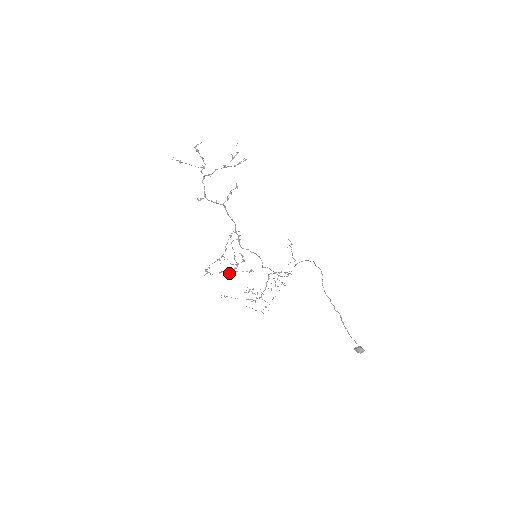
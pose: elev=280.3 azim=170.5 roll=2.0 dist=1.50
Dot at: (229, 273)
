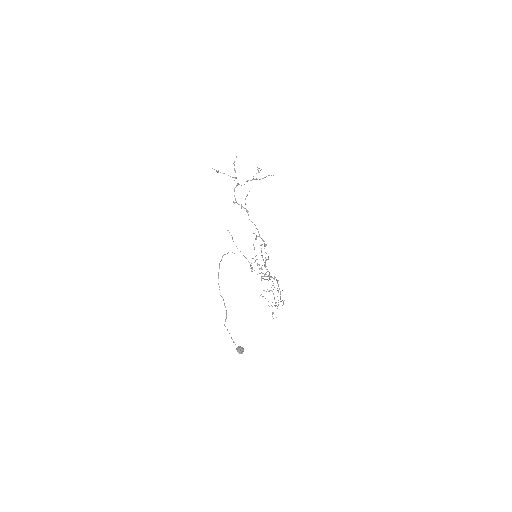
Dot at: (264, 275)
